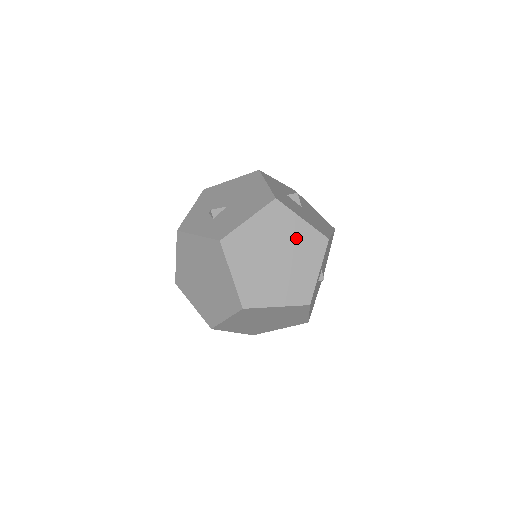
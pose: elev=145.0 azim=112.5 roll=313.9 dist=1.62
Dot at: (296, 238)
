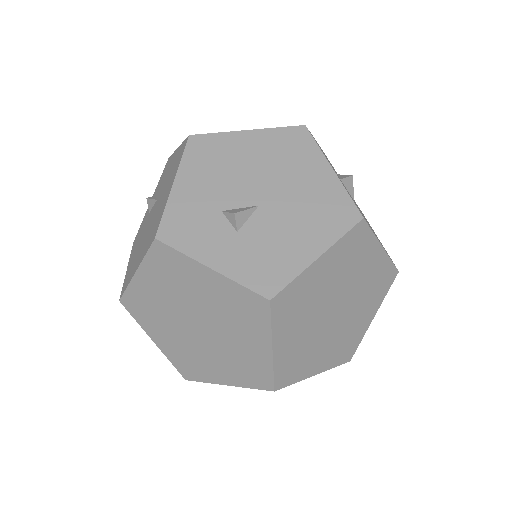
Dot at: (366, 277)
